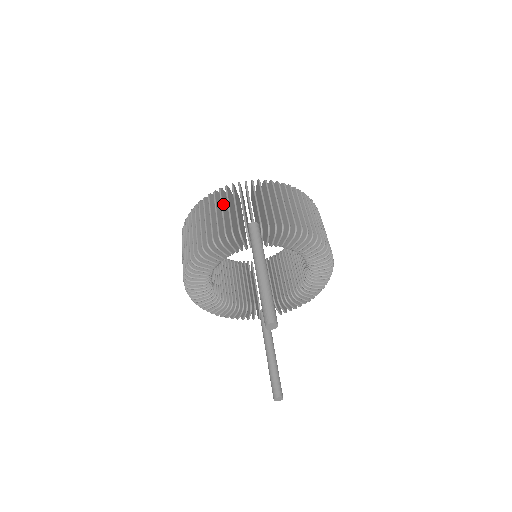
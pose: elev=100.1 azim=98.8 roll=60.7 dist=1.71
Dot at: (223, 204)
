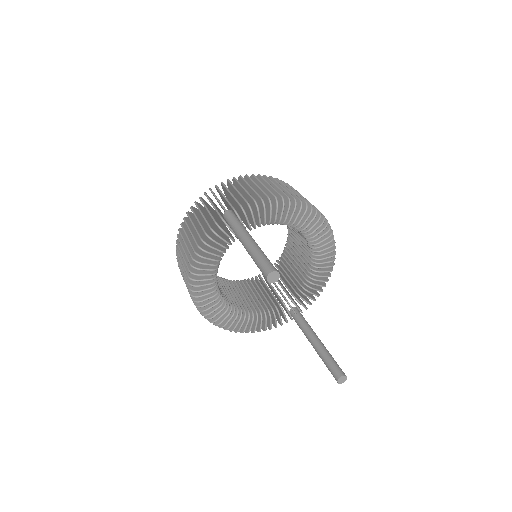
Dot at: (197, 216)
